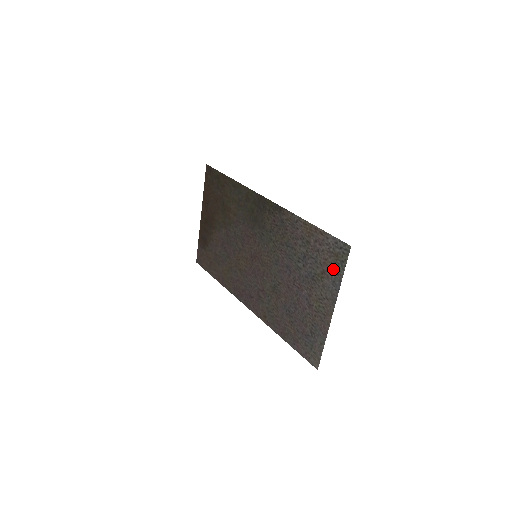
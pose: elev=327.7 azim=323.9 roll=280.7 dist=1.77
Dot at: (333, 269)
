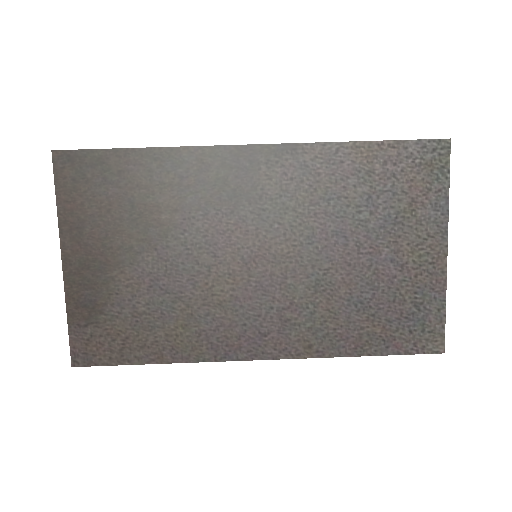
Dot at: (429, 187)
